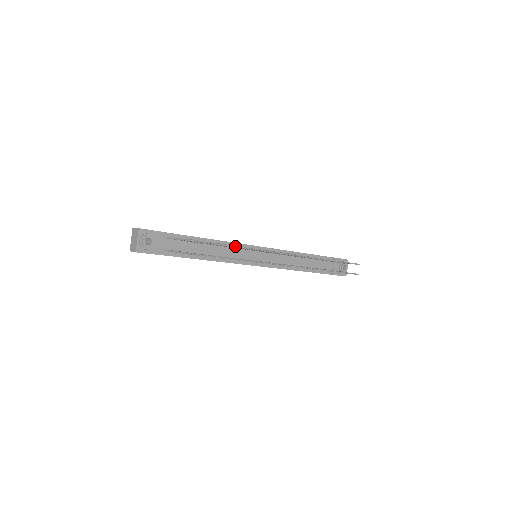
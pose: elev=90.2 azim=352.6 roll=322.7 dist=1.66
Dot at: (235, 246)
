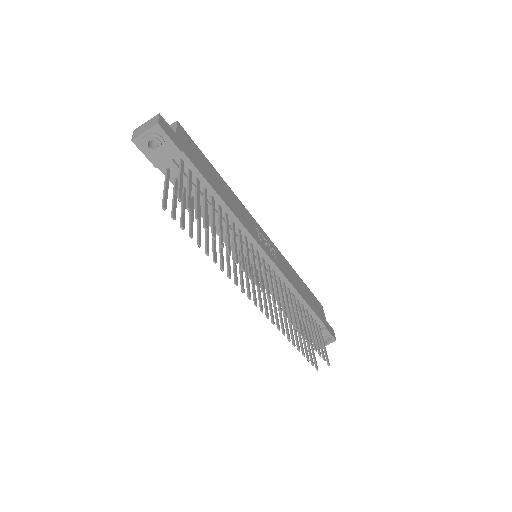
Dot at: (221, 245)
